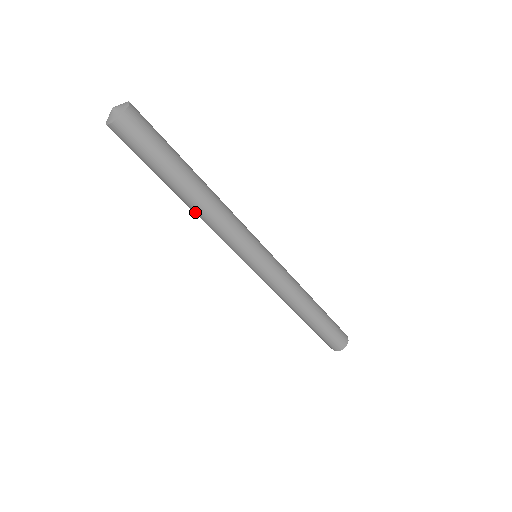
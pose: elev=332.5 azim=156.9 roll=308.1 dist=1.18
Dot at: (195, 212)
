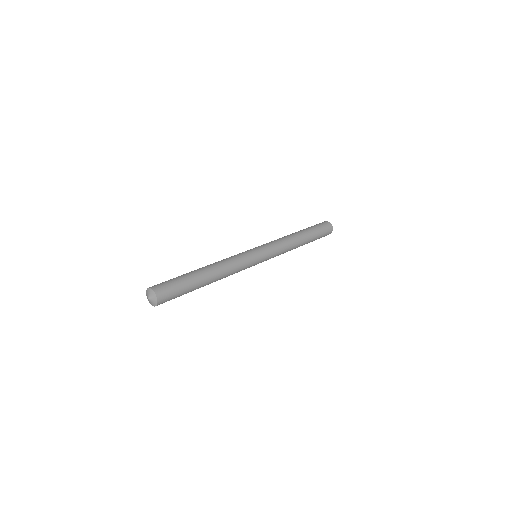
Dot at: occluded
